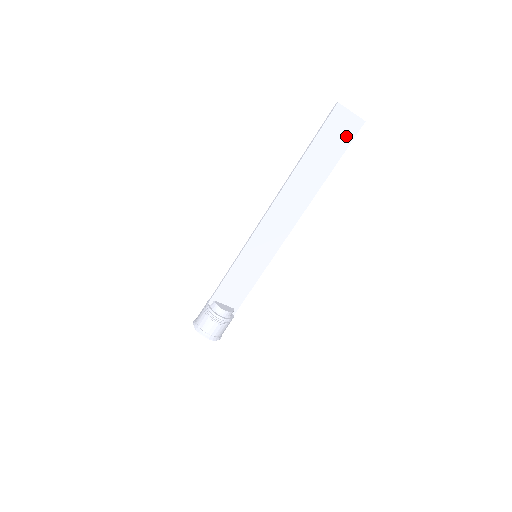
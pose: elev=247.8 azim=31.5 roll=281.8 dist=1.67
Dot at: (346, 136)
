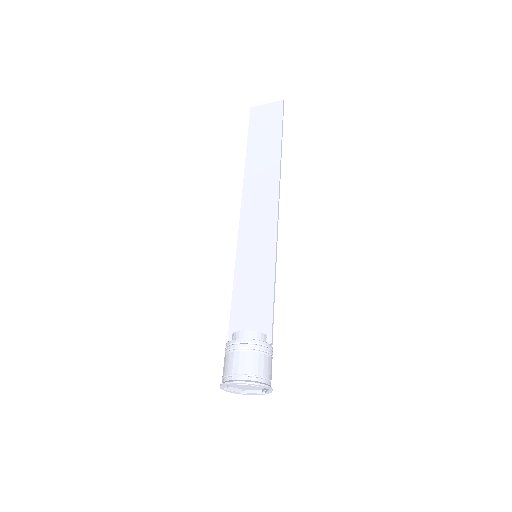
Dot at: (274, 117)
